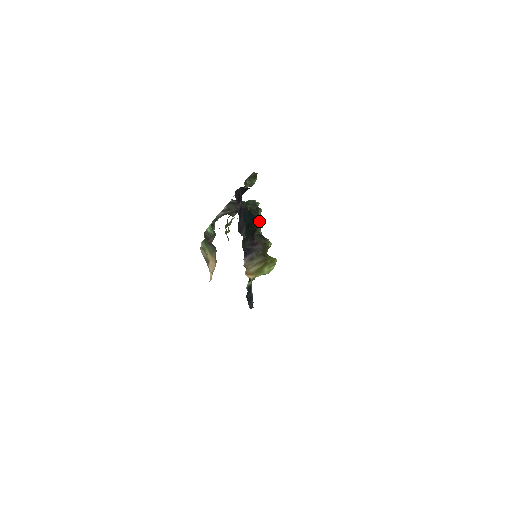
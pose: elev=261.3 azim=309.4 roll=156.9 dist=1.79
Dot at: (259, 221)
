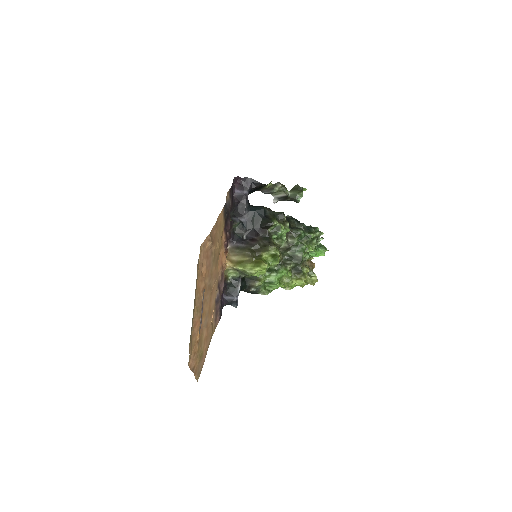
Dot at: (268, 222)
